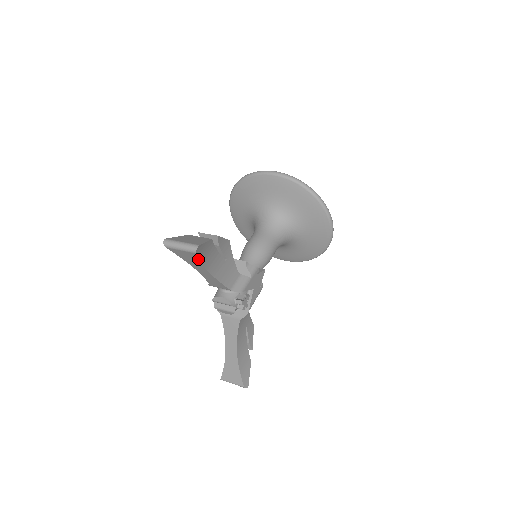
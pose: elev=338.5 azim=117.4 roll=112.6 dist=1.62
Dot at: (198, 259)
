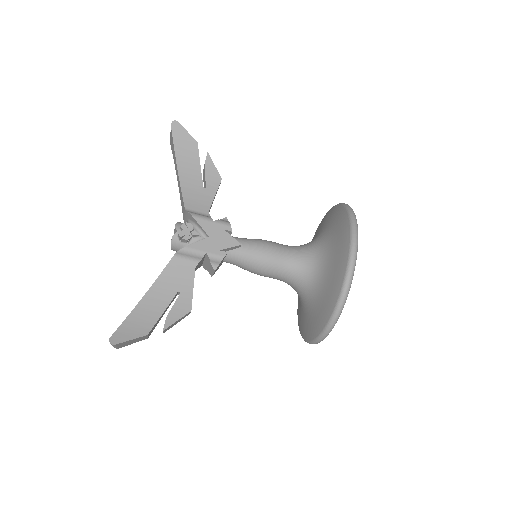
Dot at: (173, 140)
